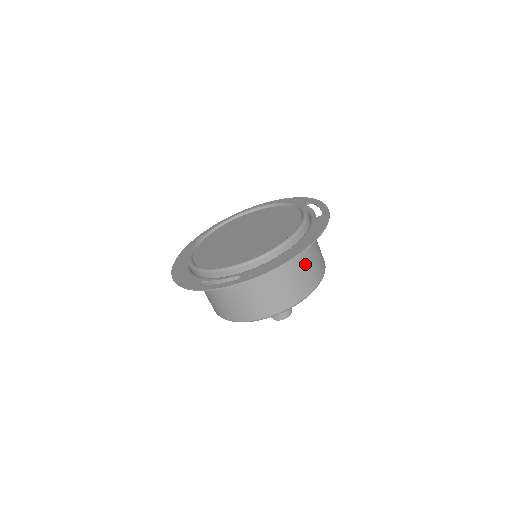
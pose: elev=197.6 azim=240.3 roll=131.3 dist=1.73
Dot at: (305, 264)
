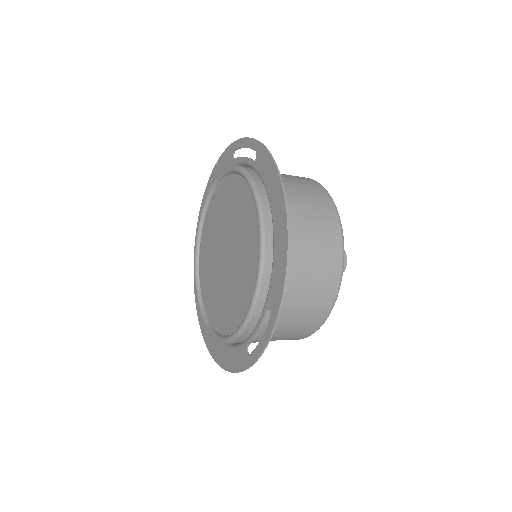
Dot at: (303, 215)
